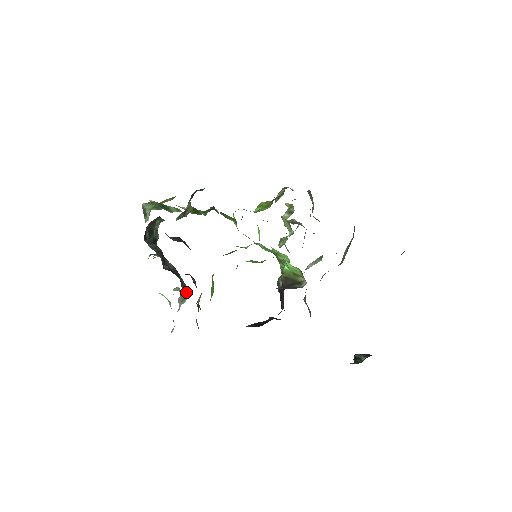
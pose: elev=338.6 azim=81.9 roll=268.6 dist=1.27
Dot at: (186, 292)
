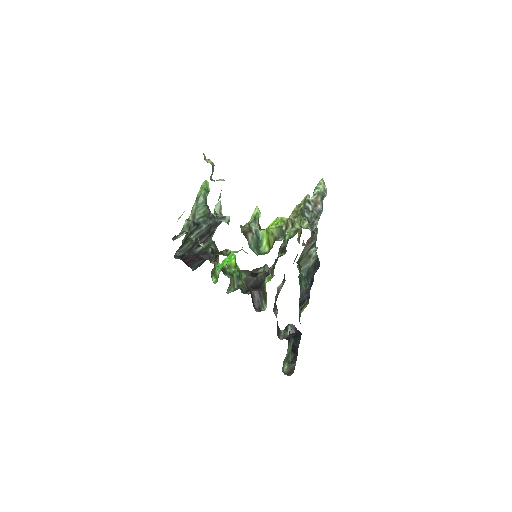
Dot at: occluded
